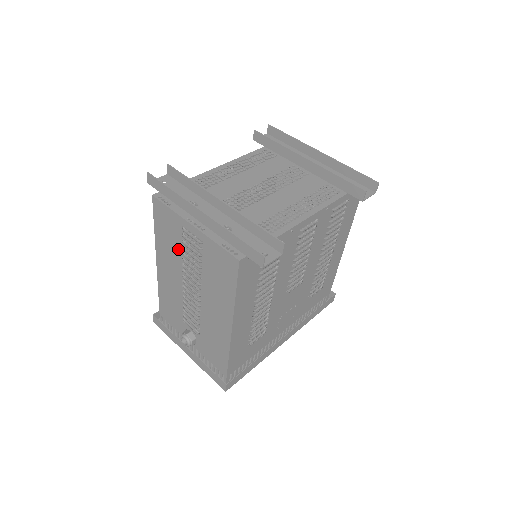
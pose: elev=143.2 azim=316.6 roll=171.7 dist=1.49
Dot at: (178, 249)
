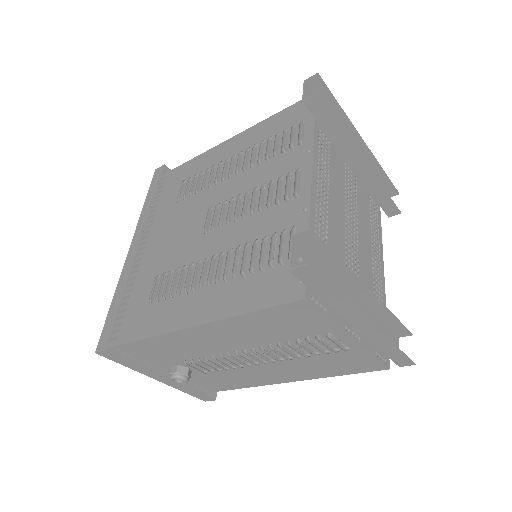
Dot at: (281, 337)
